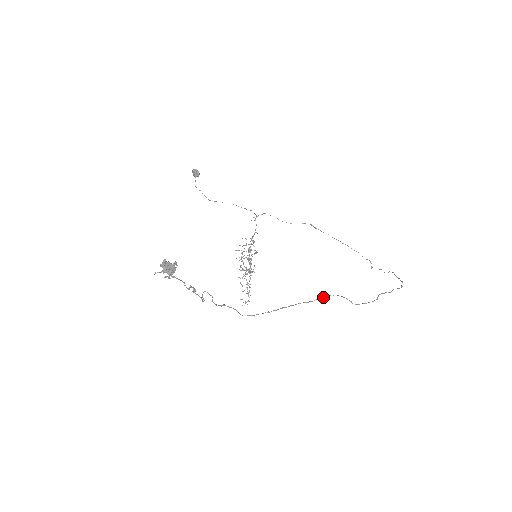
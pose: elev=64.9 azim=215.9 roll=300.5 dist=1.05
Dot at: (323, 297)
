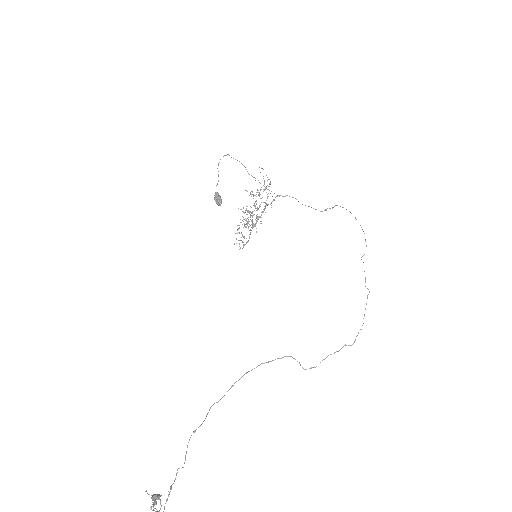
Dot at: occluded
